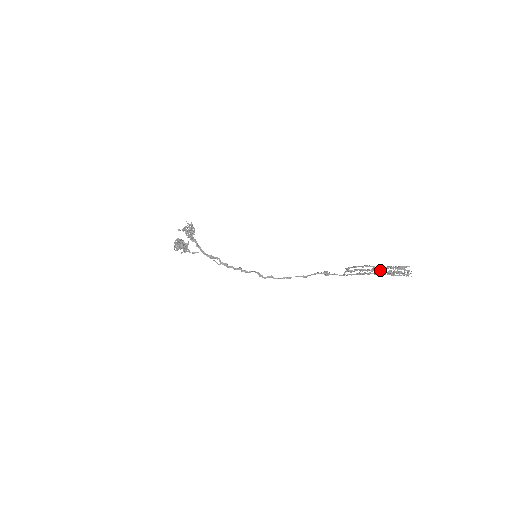
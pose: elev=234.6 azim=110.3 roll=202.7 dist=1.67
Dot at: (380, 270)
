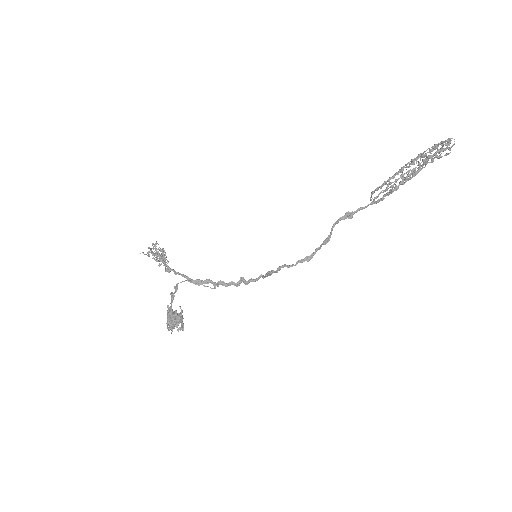
Dot at: occluded
